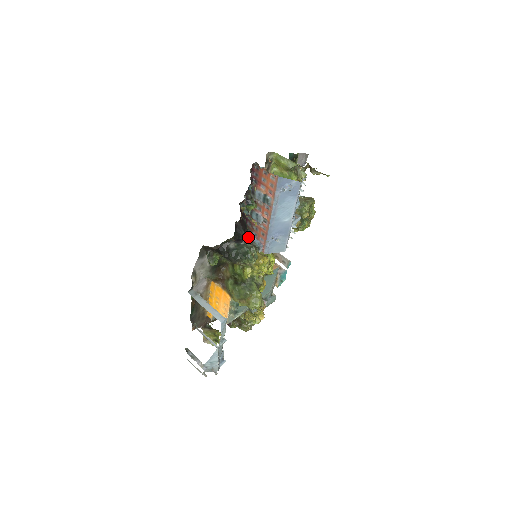
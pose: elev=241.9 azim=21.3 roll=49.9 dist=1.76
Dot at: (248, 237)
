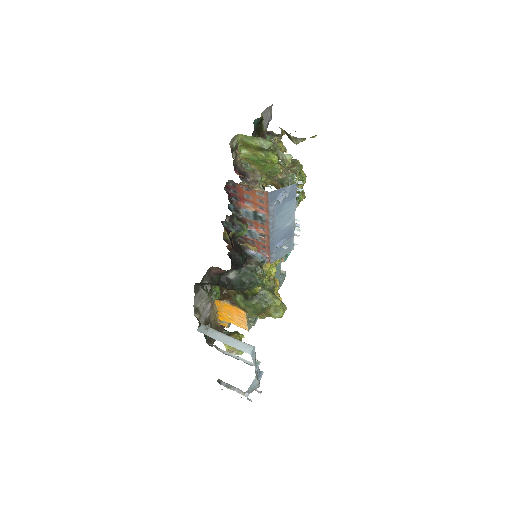
Dot at: occluded
